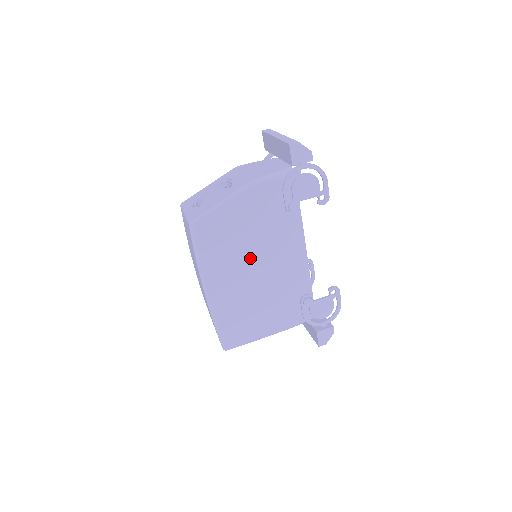
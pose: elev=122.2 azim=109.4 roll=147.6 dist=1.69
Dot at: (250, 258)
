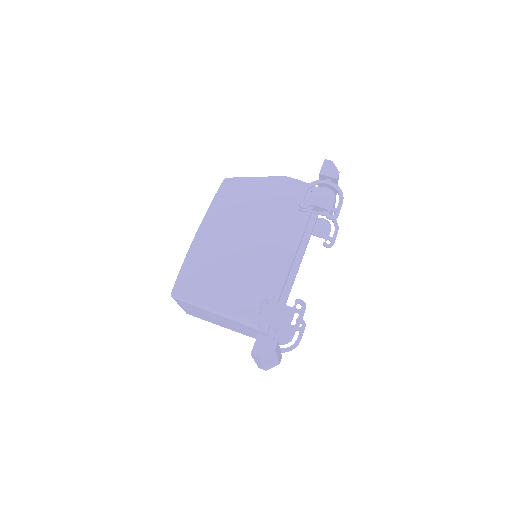
Dot at: (247, 227)
